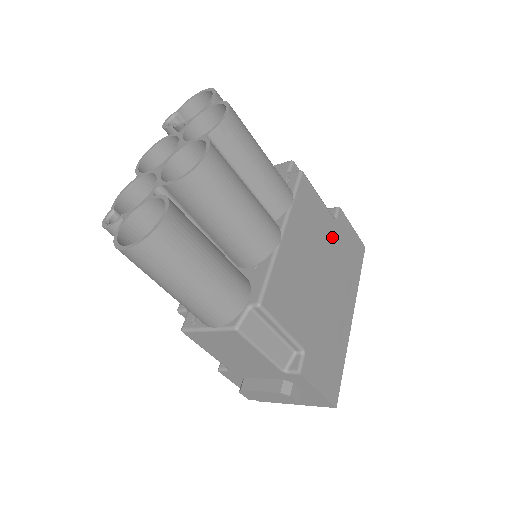
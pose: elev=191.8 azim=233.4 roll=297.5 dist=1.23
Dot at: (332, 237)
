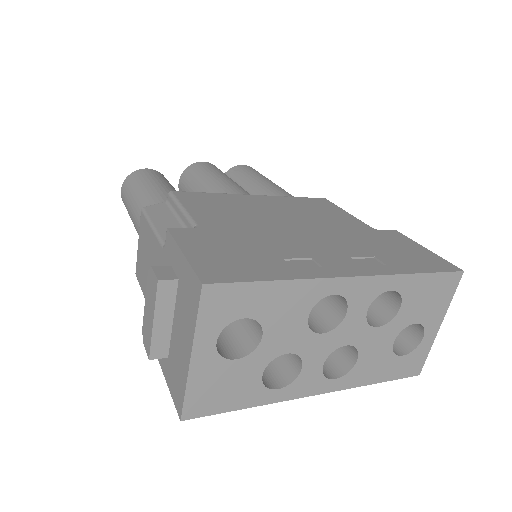
Dot at: (354, 230)
